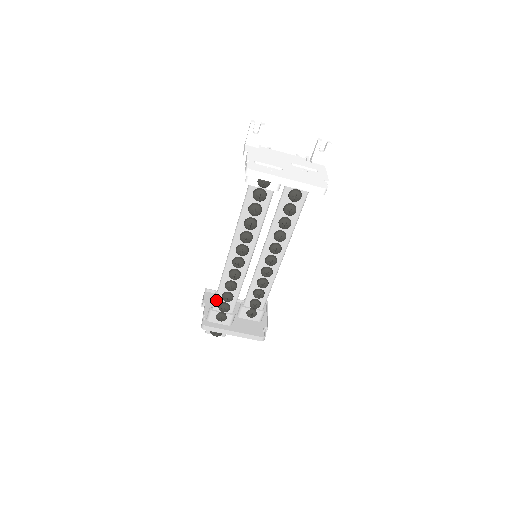
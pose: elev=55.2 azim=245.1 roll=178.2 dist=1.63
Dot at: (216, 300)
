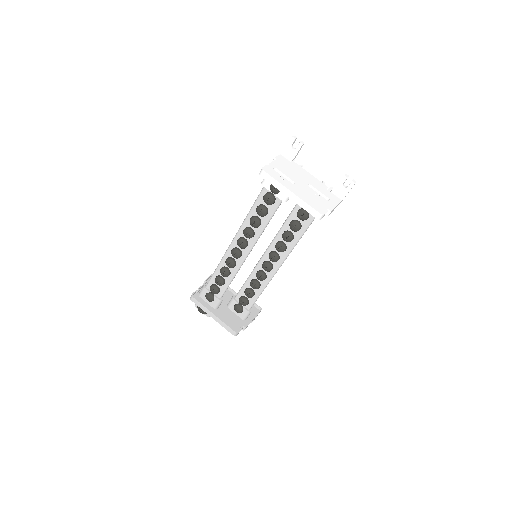
Dot at: (211, 279)
